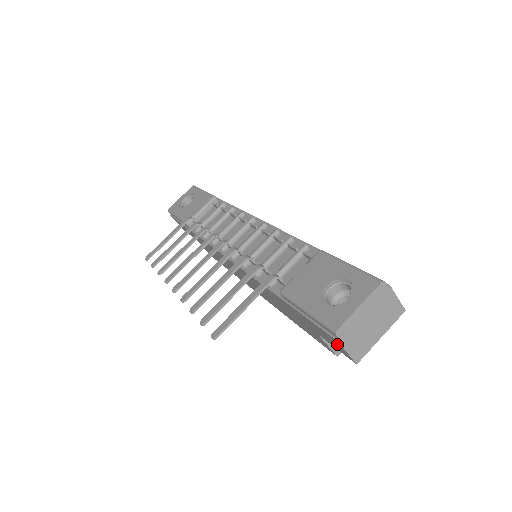
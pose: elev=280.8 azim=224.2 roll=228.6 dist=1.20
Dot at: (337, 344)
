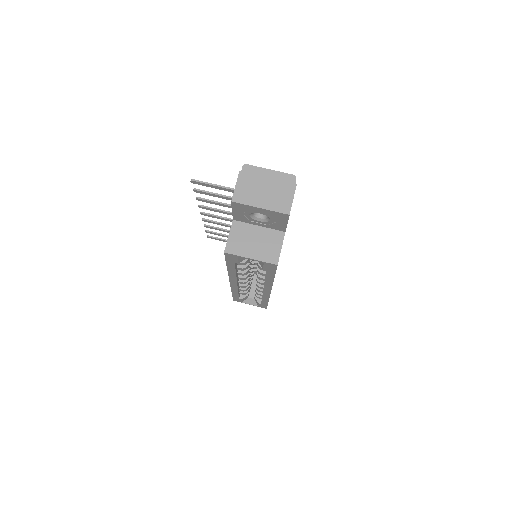
Dot at: occluded
